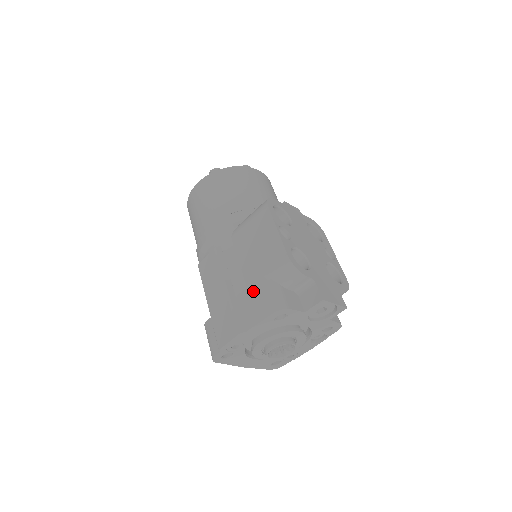
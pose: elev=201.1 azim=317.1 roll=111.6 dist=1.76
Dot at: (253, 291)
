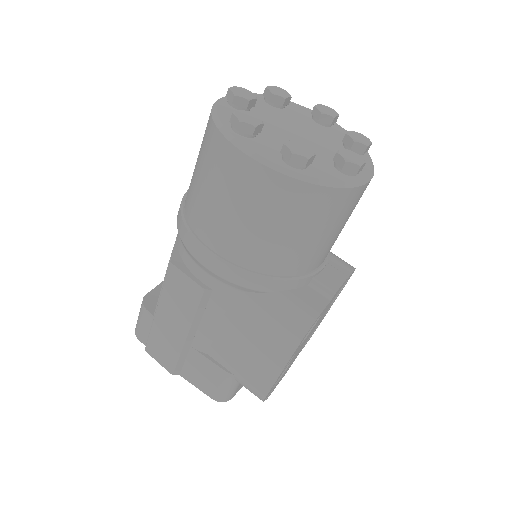
Dot at: (210, 368)
